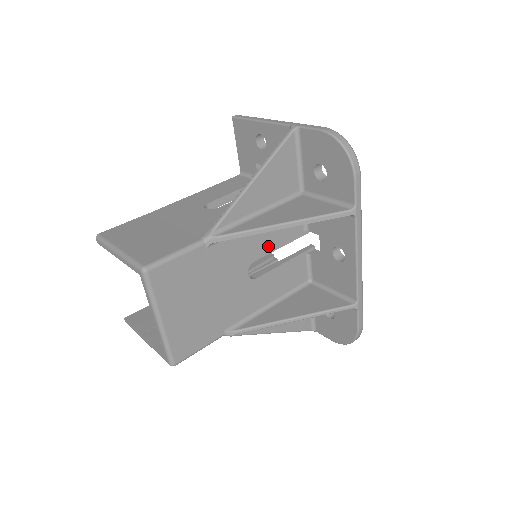
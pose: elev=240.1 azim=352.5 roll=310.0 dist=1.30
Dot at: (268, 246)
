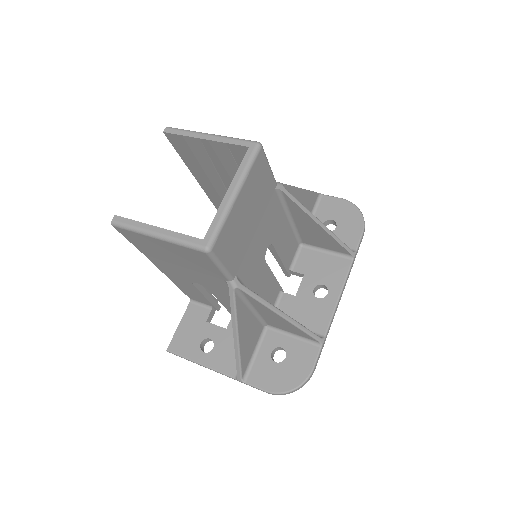
Dot at: (280, 247)
